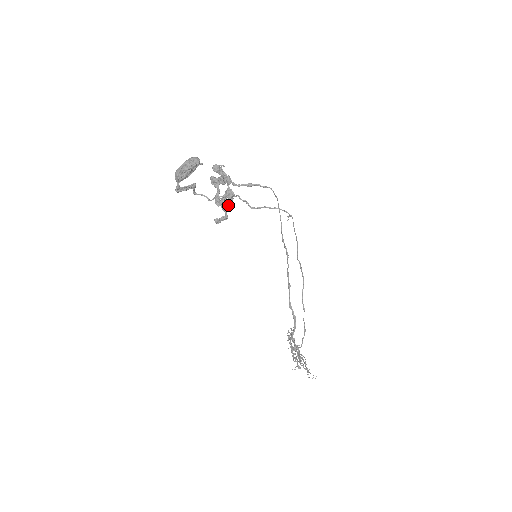
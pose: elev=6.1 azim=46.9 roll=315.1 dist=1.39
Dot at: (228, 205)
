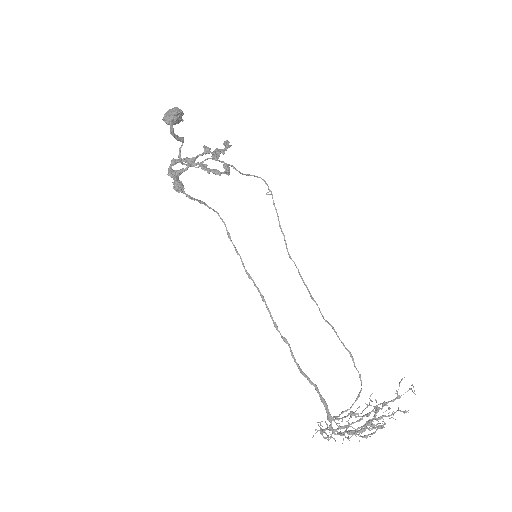
Dot at: (217, 172)
